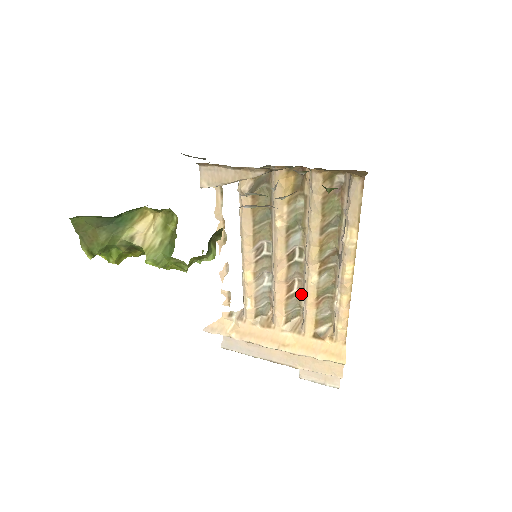
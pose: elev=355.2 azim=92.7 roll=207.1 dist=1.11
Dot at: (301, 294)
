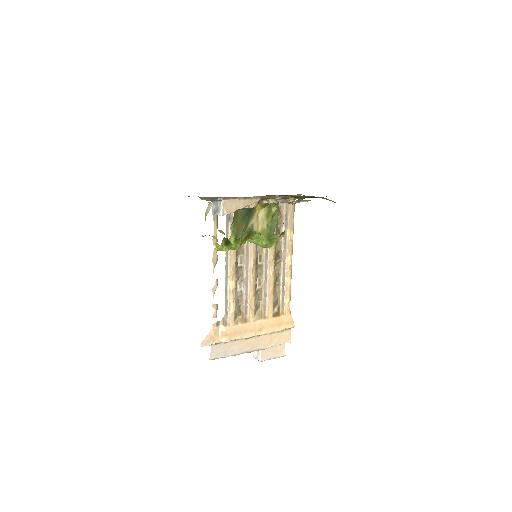
Dot at: (261, 289)
